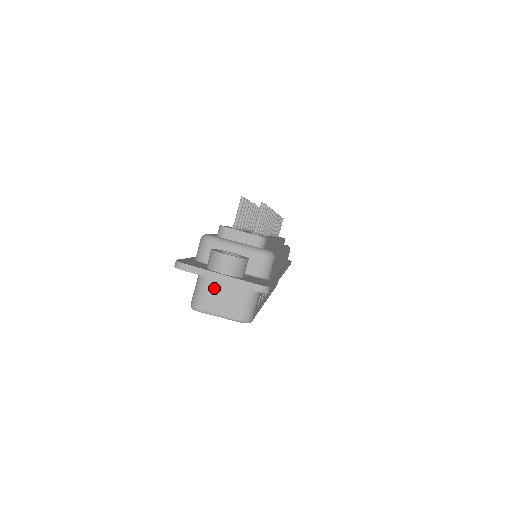
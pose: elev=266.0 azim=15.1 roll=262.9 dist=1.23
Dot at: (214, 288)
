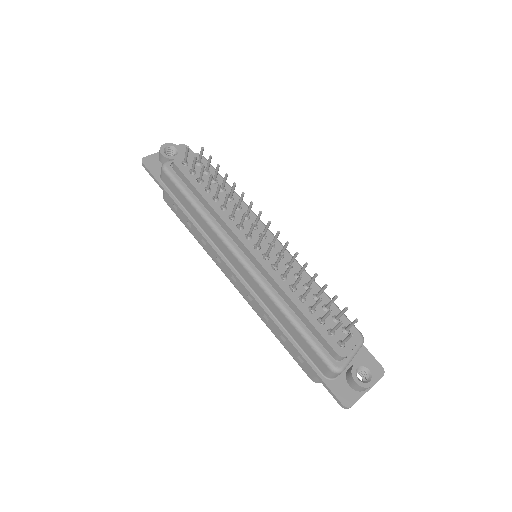
Dot at: occluded
